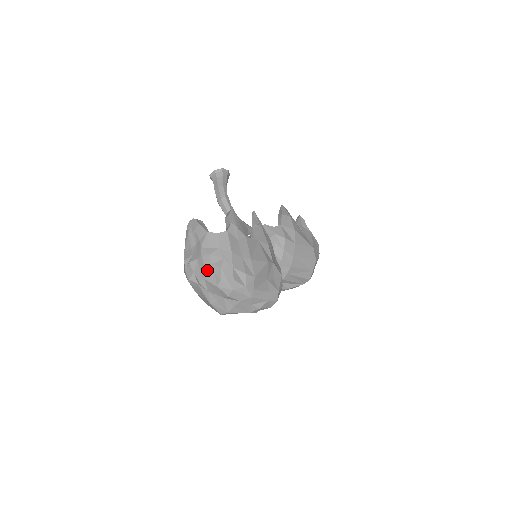
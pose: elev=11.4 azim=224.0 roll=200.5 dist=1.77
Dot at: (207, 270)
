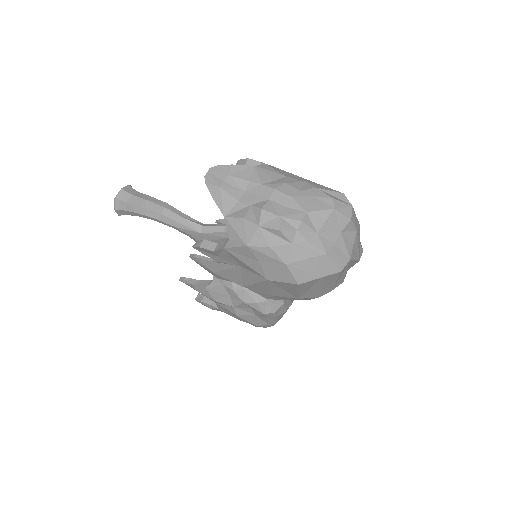
Dot at: (301, 199)
